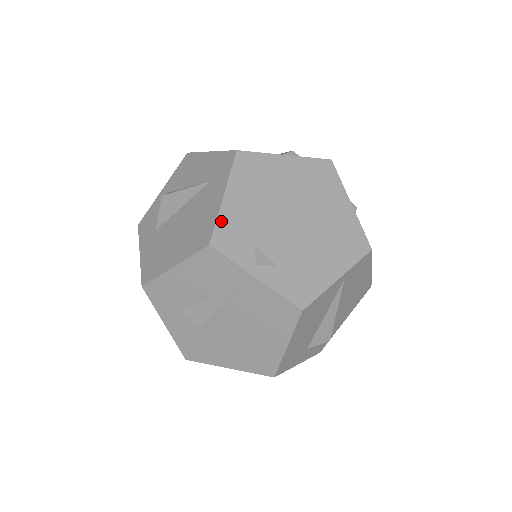
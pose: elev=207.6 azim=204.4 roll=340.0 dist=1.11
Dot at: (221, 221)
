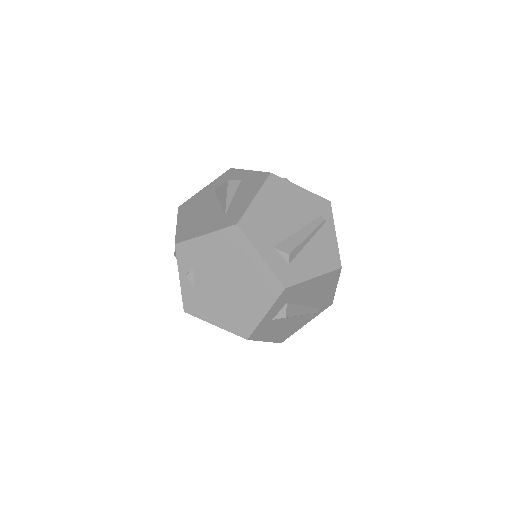
Dot at: (191, 242)
